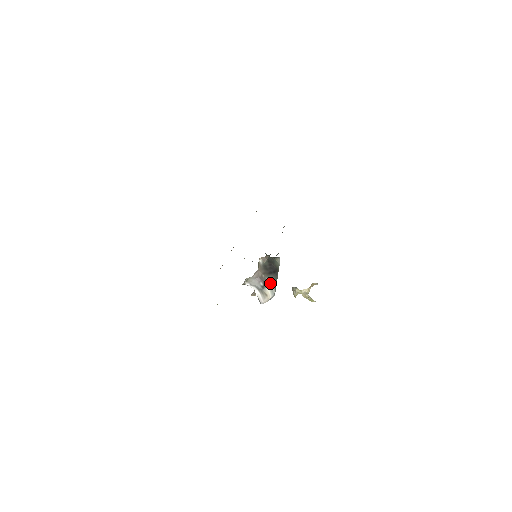
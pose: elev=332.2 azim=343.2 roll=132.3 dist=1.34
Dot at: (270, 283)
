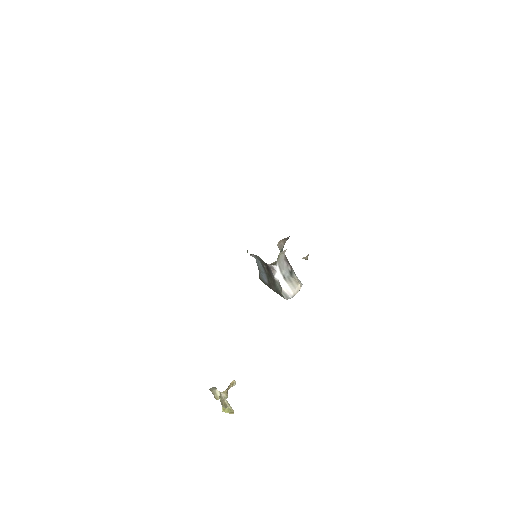
Dot at: (294, 272)
